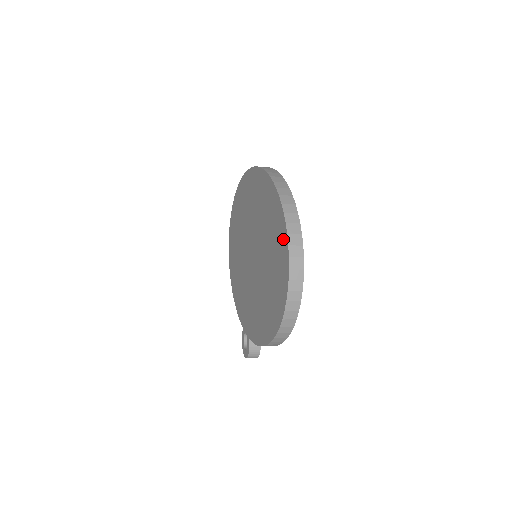
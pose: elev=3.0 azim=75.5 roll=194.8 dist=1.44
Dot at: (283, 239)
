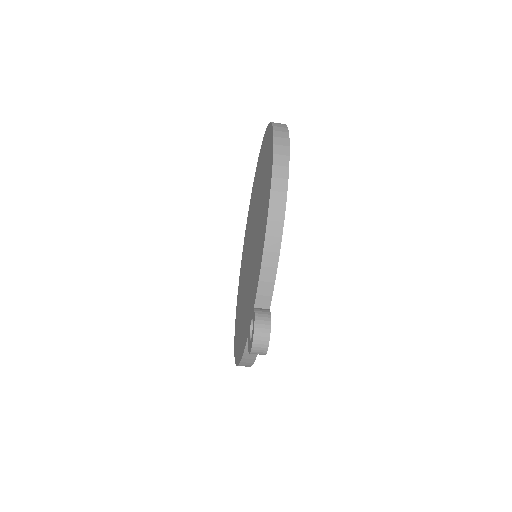
Dot at: (266, 136)
